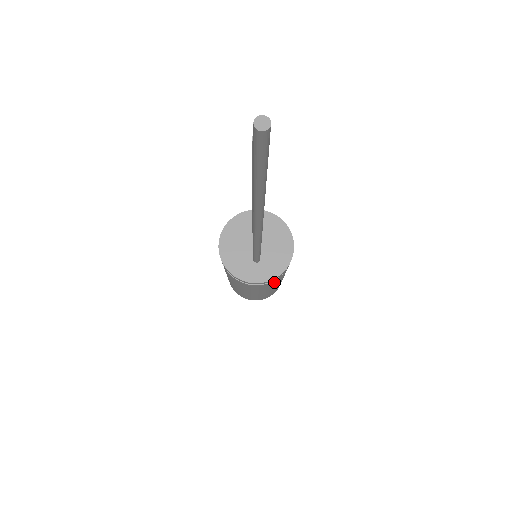
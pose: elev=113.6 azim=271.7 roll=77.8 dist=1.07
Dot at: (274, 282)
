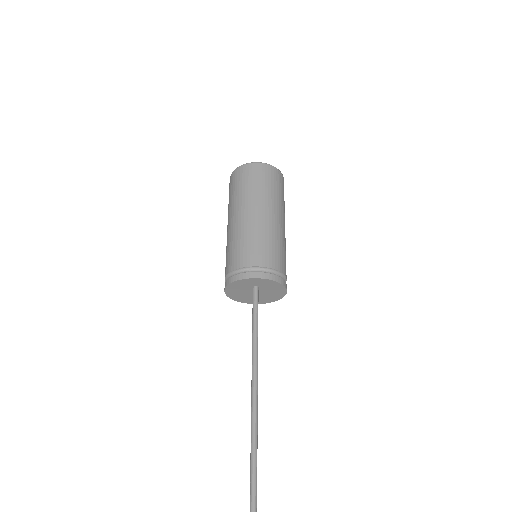
Dot at: occluded
